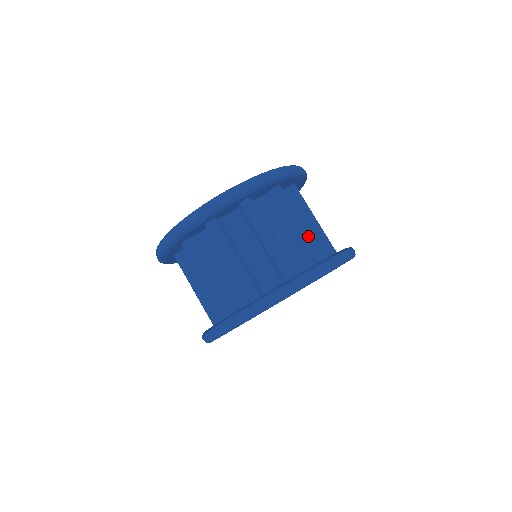
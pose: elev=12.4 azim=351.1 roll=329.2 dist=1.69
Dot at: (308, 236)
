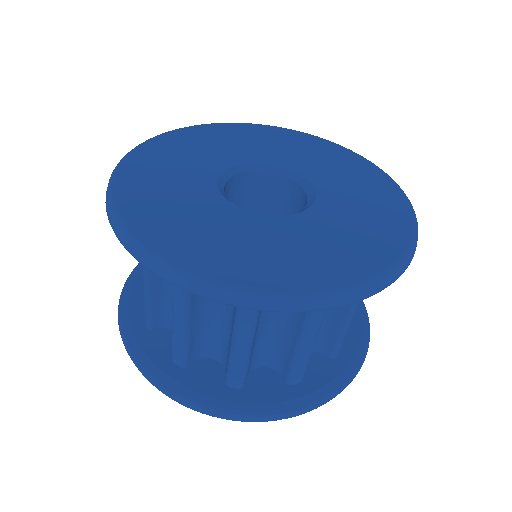
Dot at: (305, 357)
